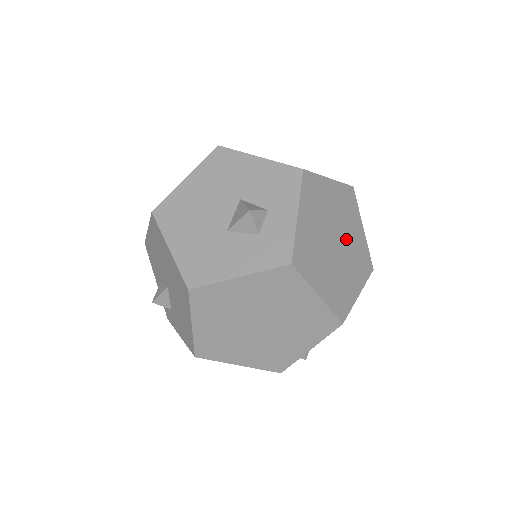
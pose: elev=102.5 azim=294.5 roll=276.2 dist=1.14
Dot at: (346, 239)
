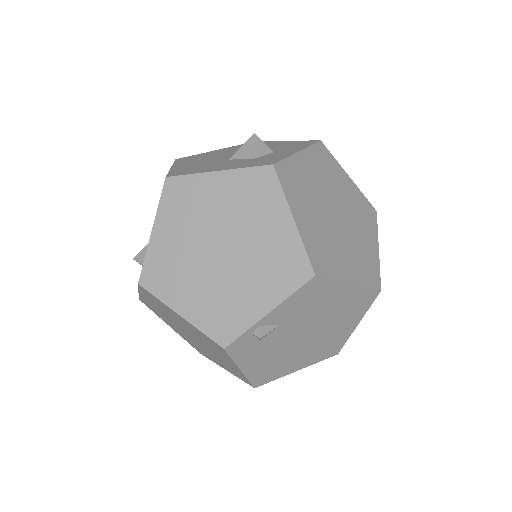
Dot at: (351, 228)
